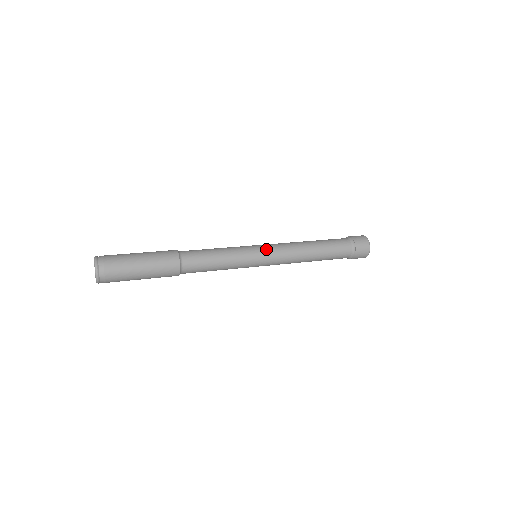
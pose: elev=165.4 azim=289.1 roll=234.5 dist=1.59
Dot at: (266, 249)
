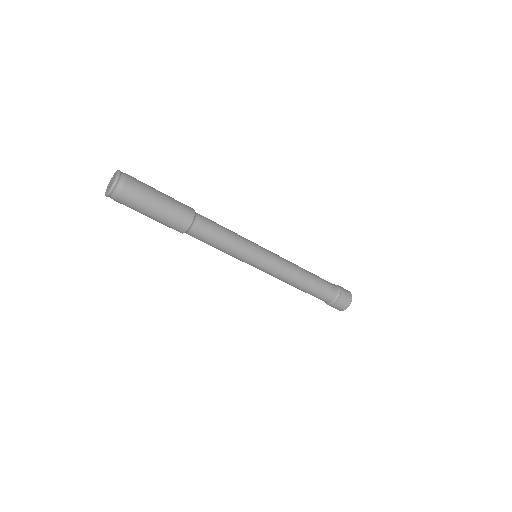
Dot at: (269, 251)
